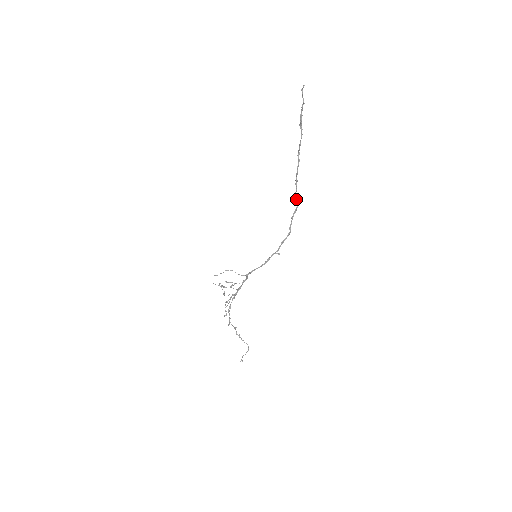
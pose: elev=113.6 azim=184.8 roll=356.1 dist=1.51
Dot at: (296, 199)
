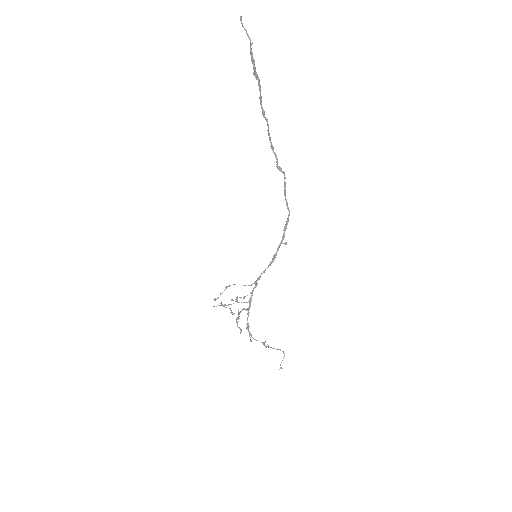
Dot at: (280, 170)
